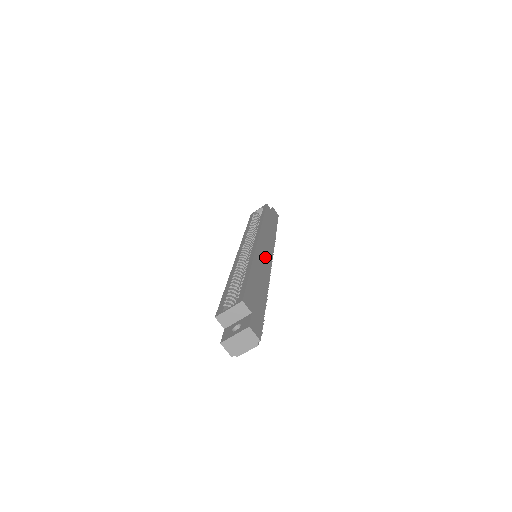
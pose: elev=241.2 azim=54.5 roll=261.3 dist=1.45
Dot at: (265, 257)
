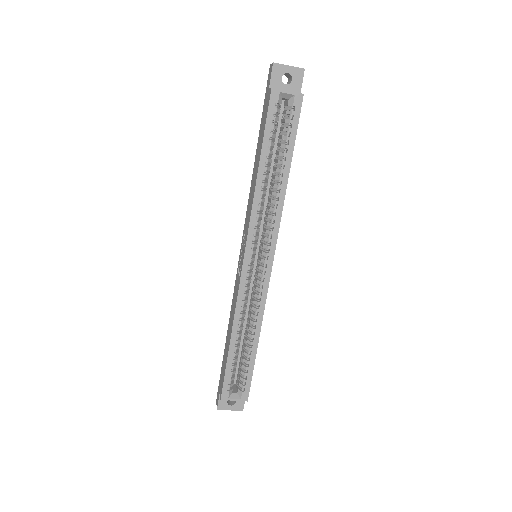
Dot at: occluded
